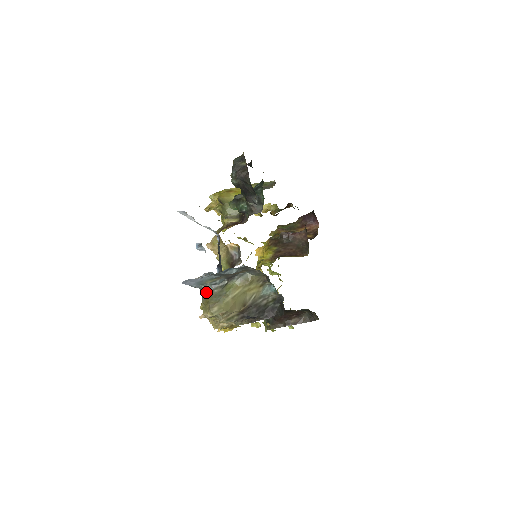
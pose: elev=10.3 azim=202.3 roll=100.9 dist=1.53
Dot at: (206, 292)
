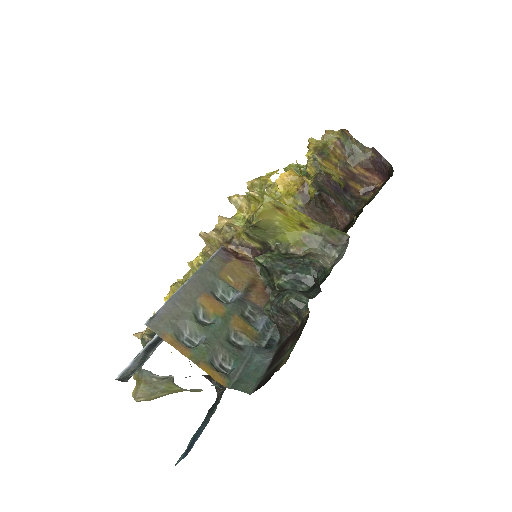
Dot at: (143, 374)
